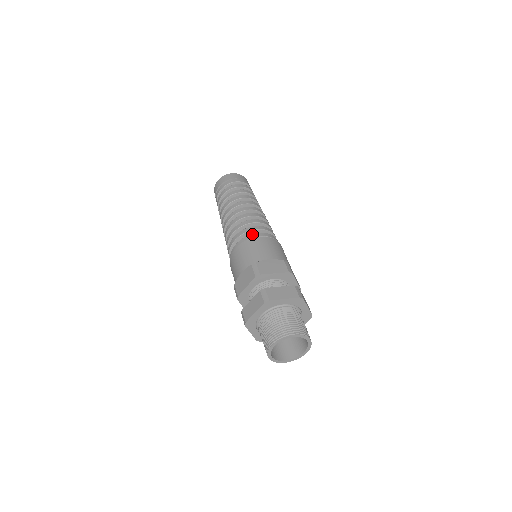
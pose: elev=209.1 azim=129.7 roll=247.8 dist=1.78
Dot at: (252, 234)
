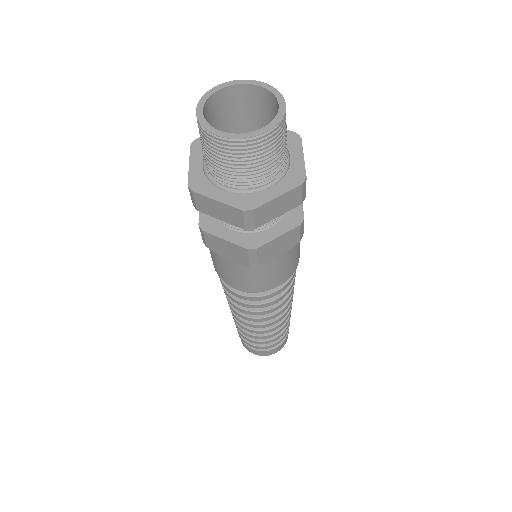
Dot at: occluded
